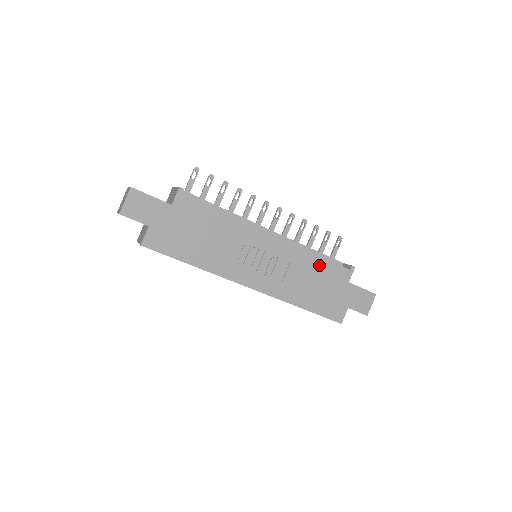
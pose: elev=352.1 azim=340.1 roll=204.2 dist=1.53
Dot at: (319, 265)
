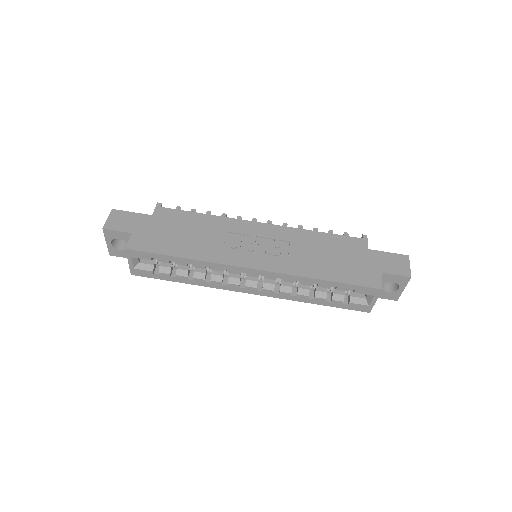
Dot at: (324, 239)
